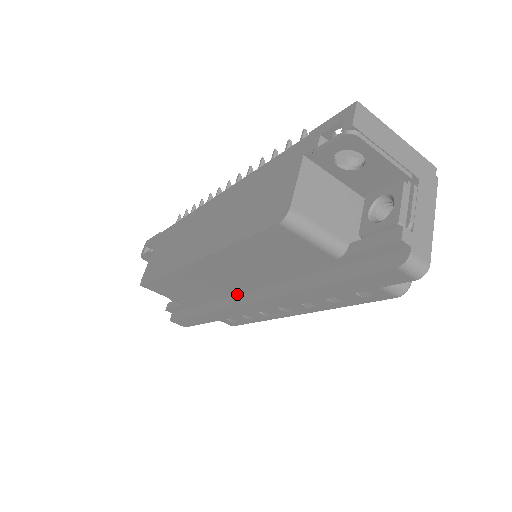
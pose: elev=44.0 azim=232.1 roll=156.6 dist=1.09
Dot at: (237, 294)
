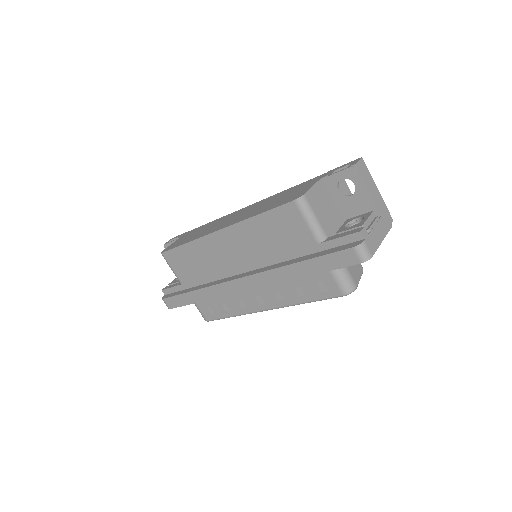
Dot at: (232, 275)
